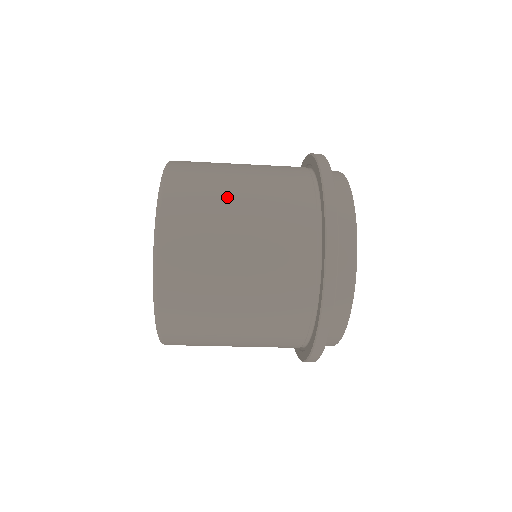
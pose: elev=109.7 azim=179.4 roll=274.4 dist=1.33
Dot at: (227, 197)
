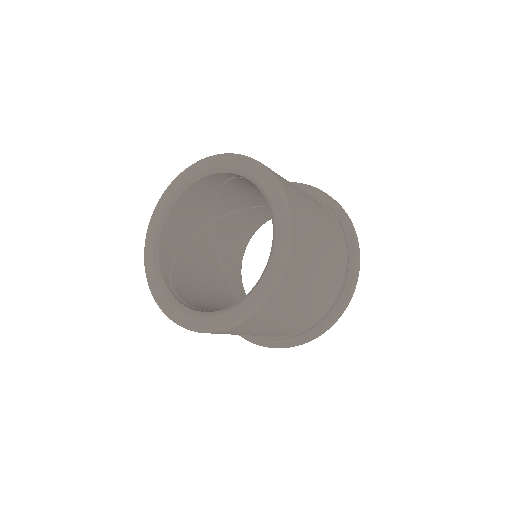
Dot at: occluded
